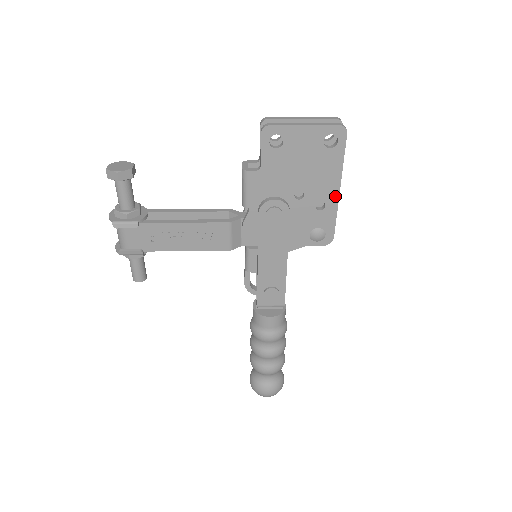
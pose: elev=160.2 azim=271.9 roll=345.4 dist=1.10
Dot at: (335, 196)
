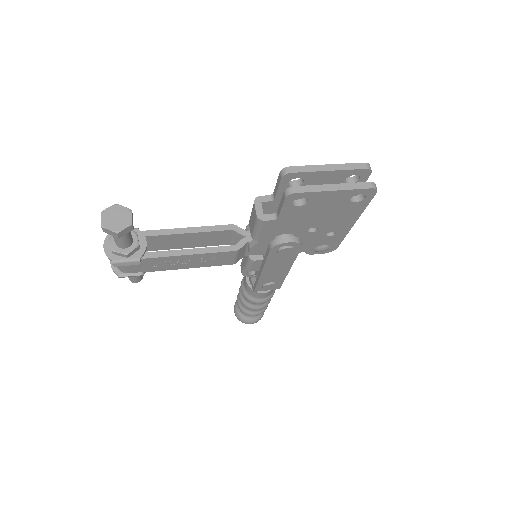
Dot at: (348, 228)
